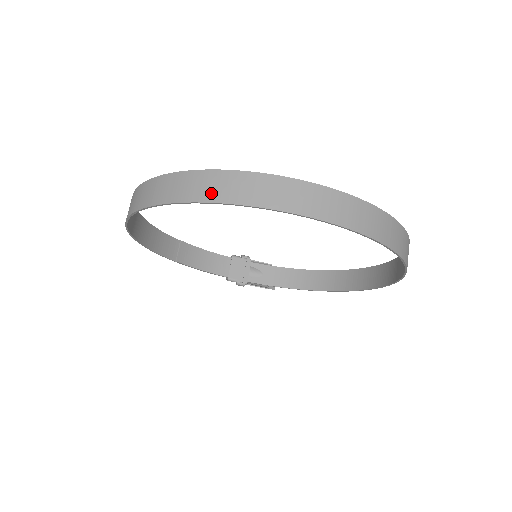
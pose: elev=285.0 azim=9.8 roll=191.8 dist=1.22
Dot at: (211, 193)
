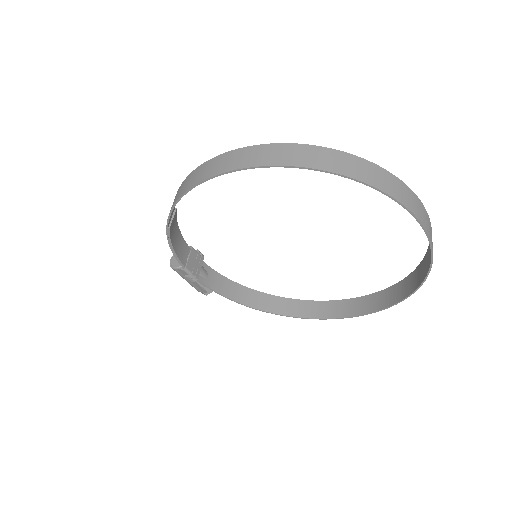
Dot at: (392, 190)
